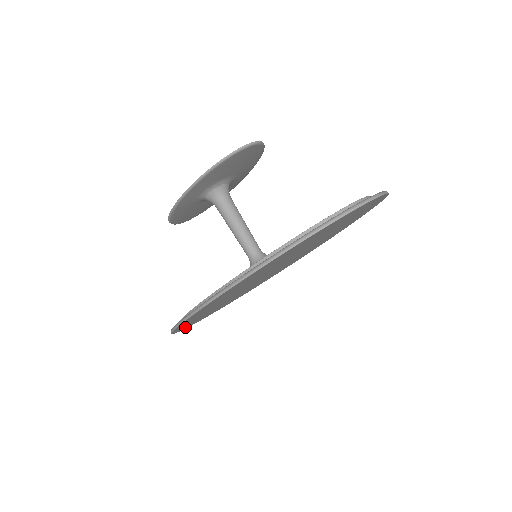
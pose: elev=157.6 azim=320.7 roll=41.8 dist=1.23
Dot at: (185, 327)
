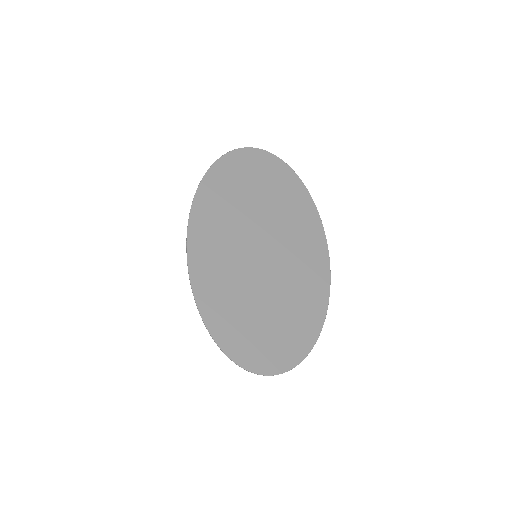
Dot at: (239, 352)
